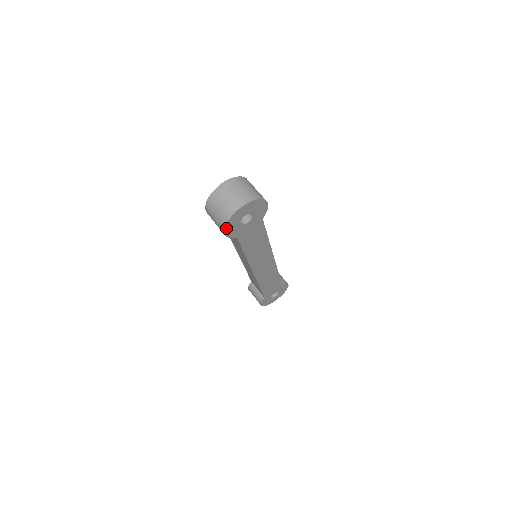
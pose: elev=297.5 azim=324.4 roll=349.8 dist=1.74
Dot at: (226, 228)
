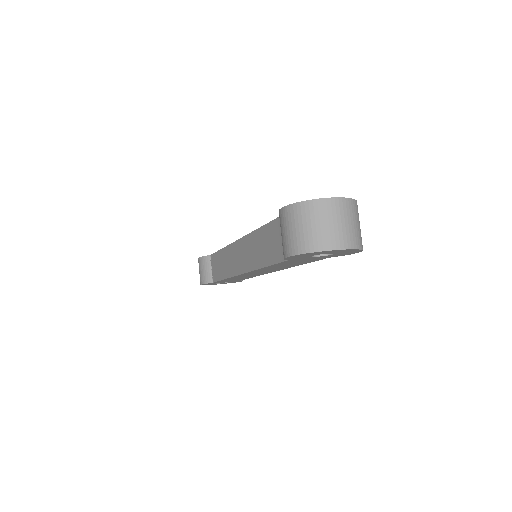
Dot at: (299, 254)
